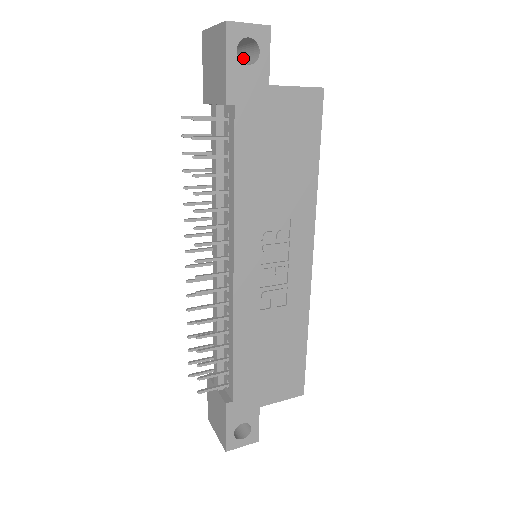
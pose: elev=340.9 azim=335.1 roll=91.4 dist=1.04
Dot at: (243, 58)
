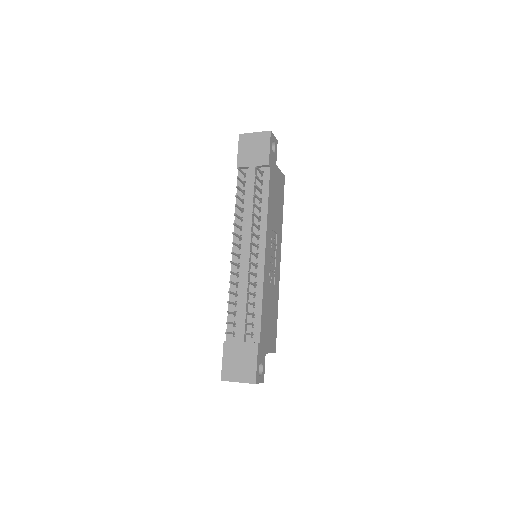
Dot at: occluded
